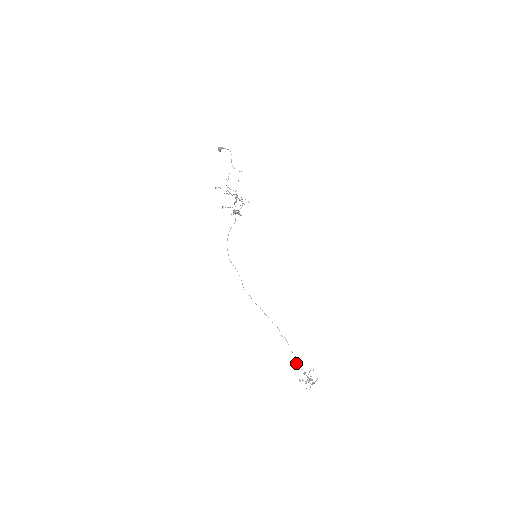
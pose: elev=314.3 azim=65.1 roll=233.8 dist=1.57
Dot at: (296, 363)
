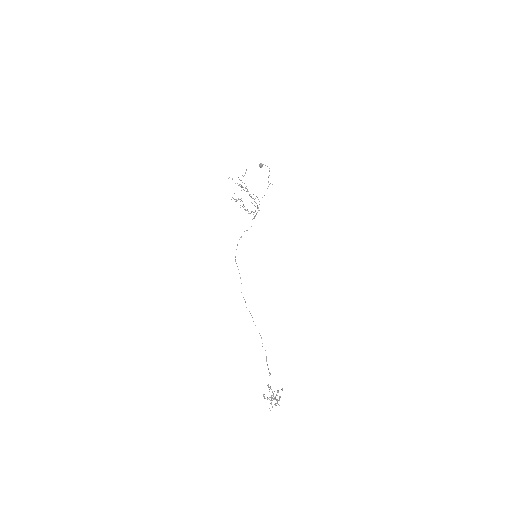
Dot at: occluded
